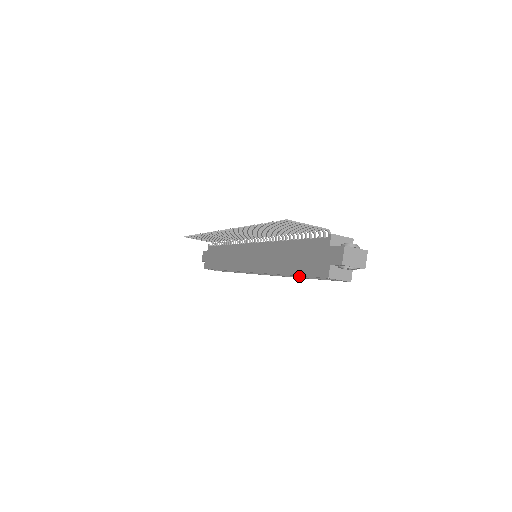
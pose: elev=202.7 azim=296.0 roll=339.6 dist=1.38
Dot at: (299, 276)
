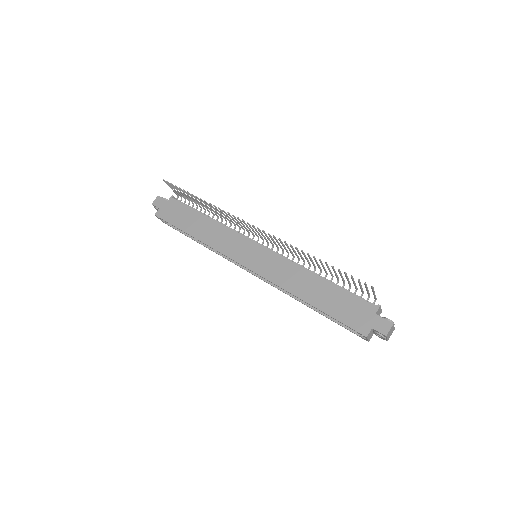
Dot at: (307, 304)
